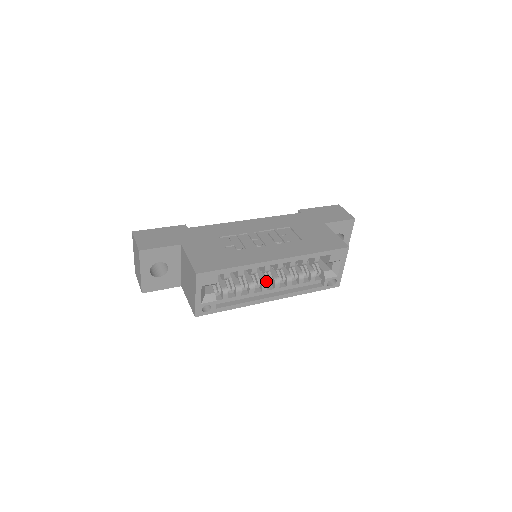
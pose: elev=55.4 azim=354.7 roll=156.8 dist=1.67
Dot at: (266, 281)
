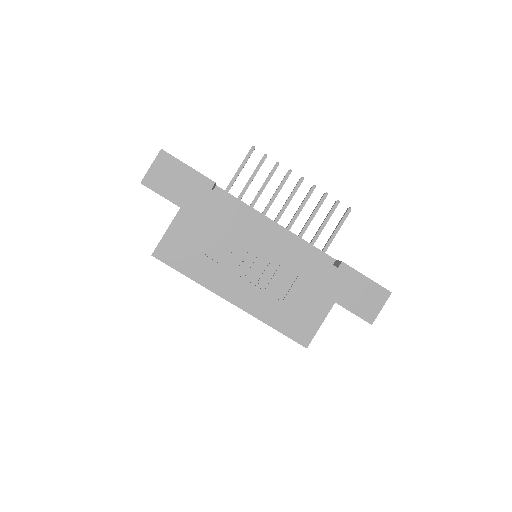
Dot at: occluded
